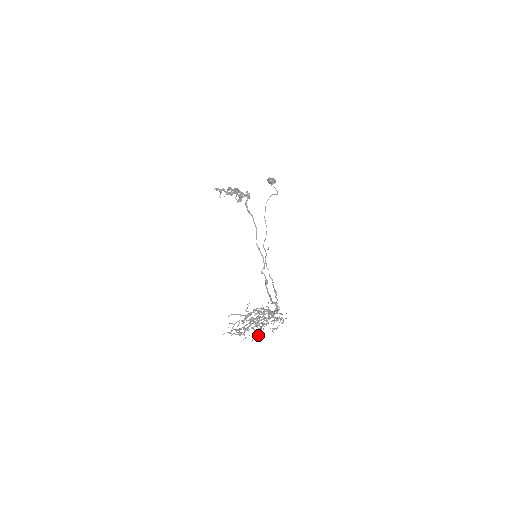
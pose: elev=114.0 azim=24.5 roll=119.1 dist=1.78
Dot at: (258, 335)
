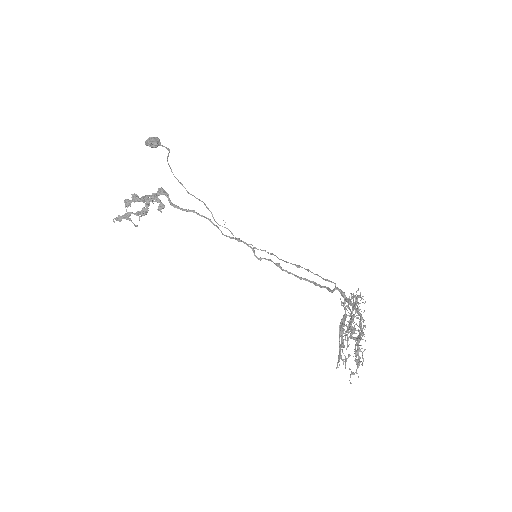
Dot at: occluded
